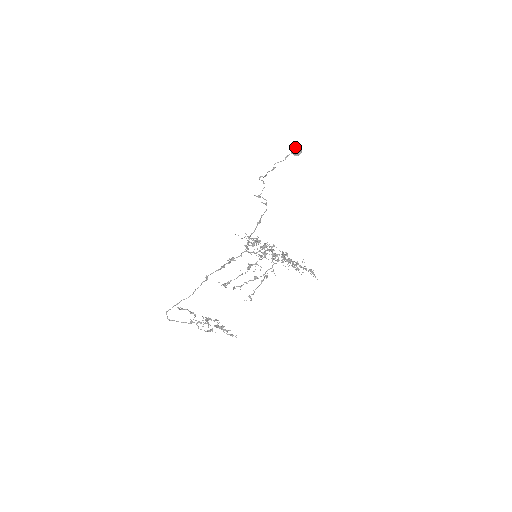
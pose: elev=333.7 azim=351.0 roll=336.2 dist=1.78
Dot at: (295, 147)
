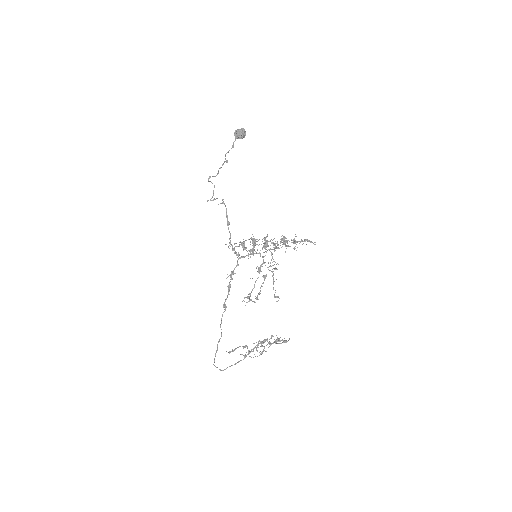
Dot at: (238, 130)
